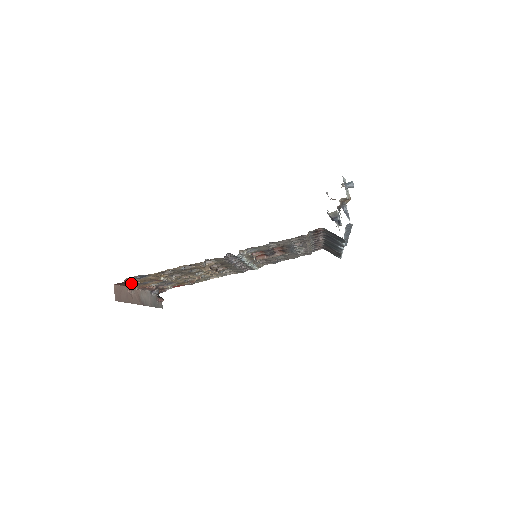
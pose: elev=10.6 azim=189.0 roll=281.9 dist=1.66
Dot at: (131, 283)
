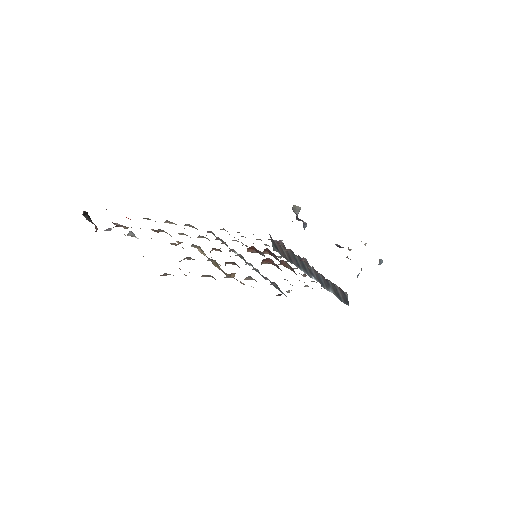
Dot at: occluded
